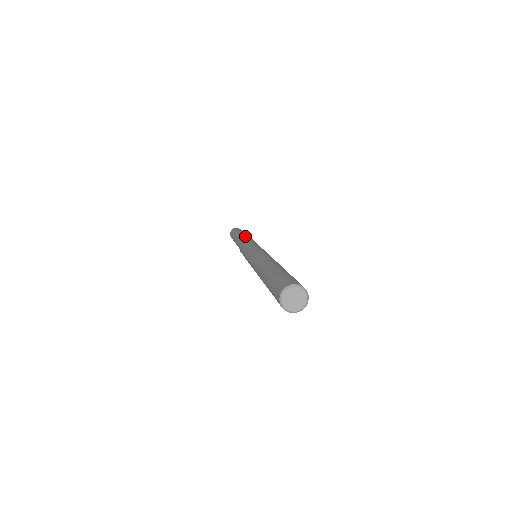
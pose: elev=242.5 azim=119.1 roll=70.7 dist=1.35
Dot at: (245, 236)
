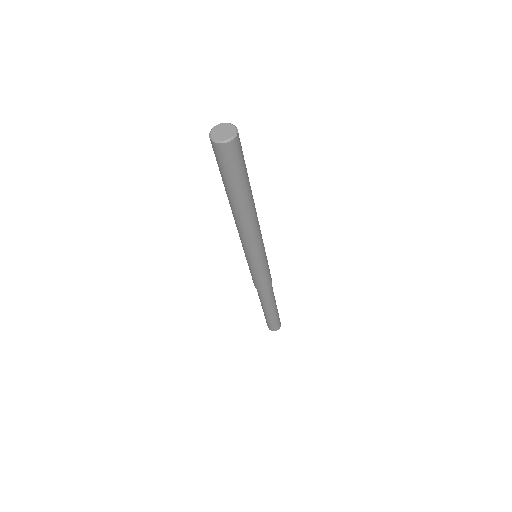
Dot at: occluded
